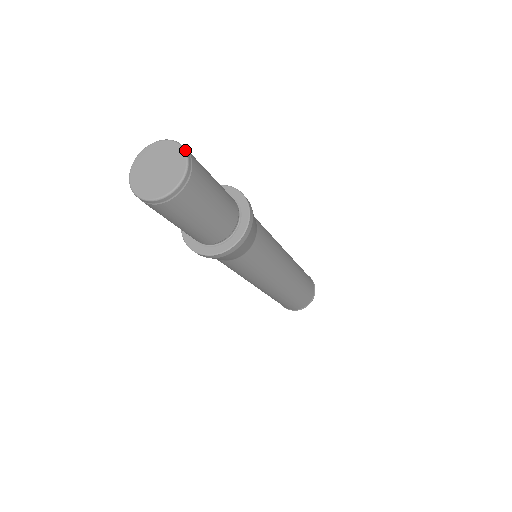
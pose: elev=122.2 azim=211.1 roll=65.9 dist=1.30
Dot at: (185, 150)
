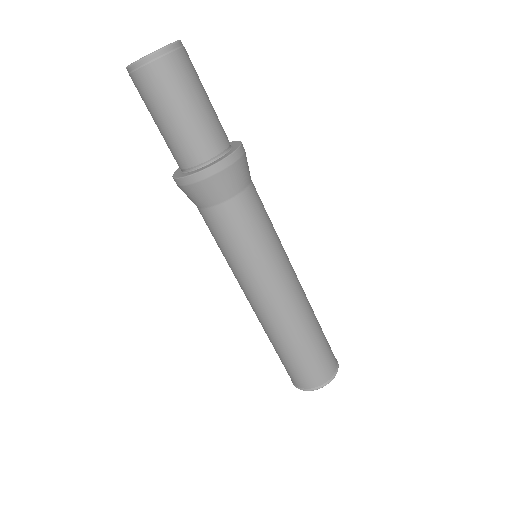
Dot at: (180, 40)
